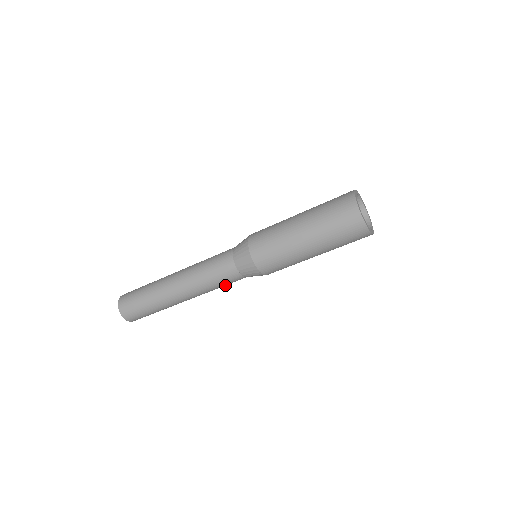
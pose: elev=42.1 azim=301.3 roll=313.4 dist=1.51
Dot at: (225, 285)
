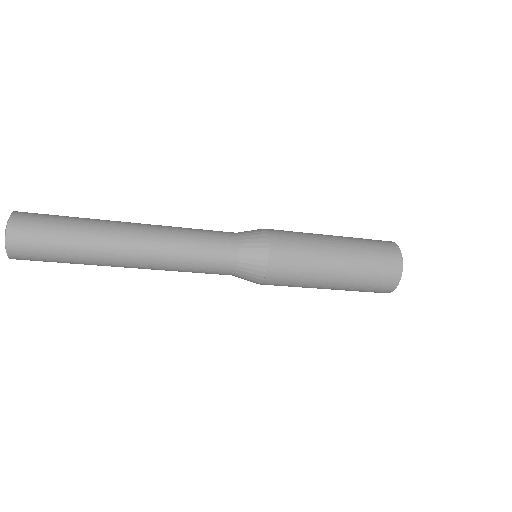
Dot at: (198, 272)
